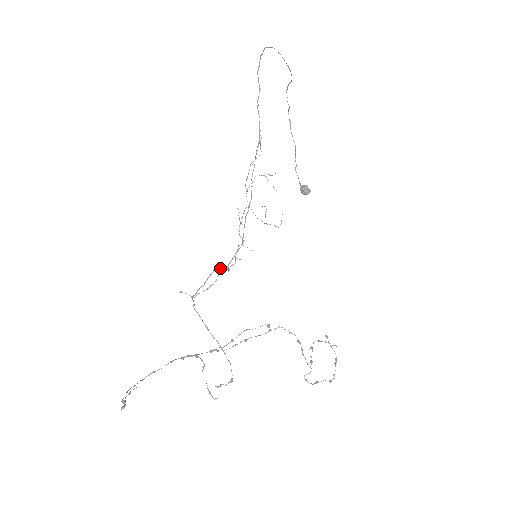
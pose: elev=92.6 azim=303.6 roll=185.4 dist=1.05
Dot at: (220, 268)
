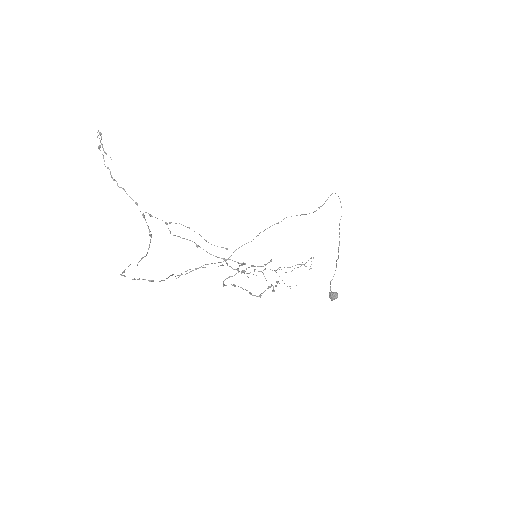
Dot at: (221, 262)
